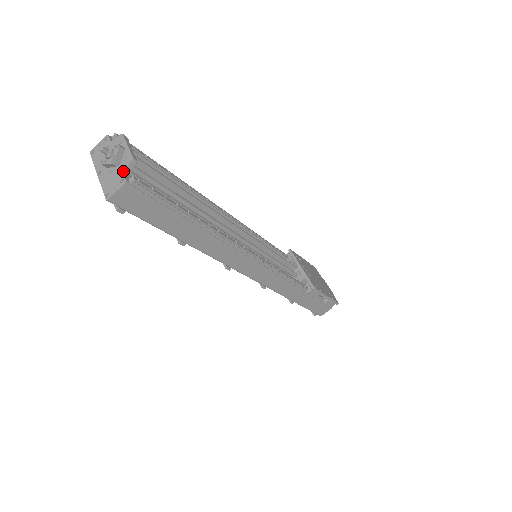
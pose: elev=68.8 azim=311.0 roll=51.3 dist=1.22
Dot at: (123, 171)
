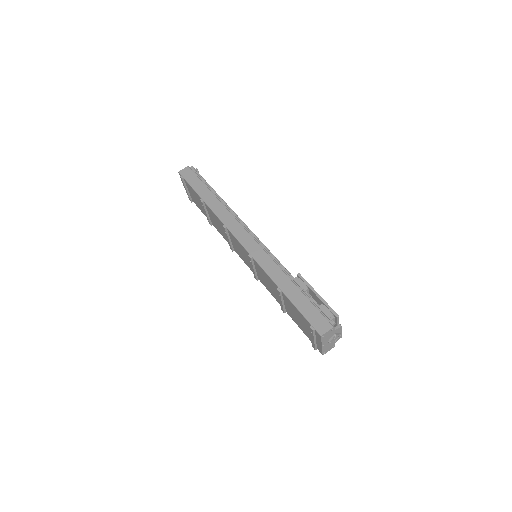
Dot at: occluded
